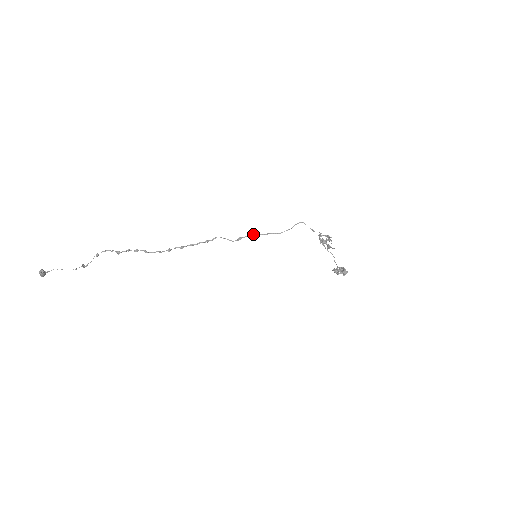
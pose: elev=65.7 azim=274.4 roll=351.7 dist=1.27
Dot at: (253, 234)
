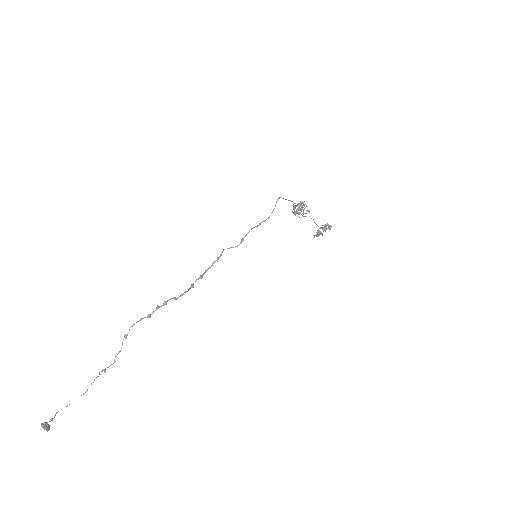
Dot at: occluded
